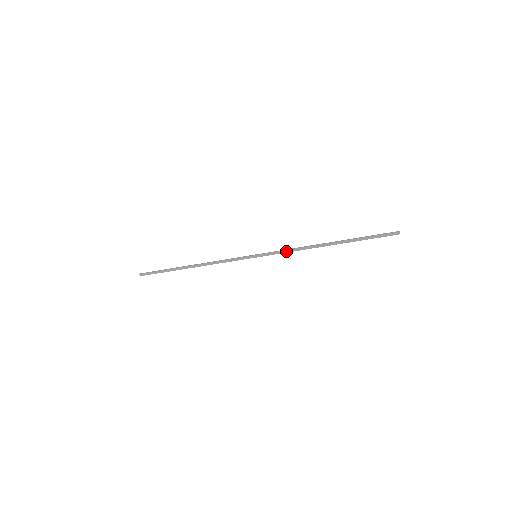
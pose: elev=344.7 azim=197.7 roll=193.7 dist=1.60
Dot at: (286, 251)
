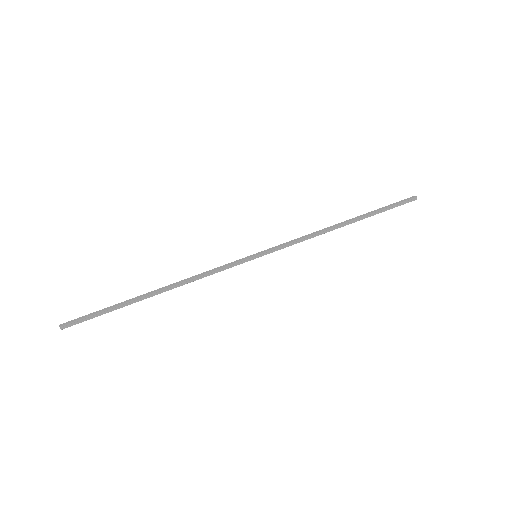
Dot at: (296, 242)
